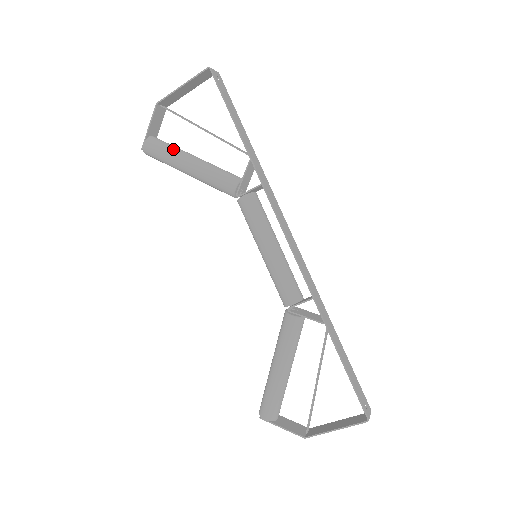
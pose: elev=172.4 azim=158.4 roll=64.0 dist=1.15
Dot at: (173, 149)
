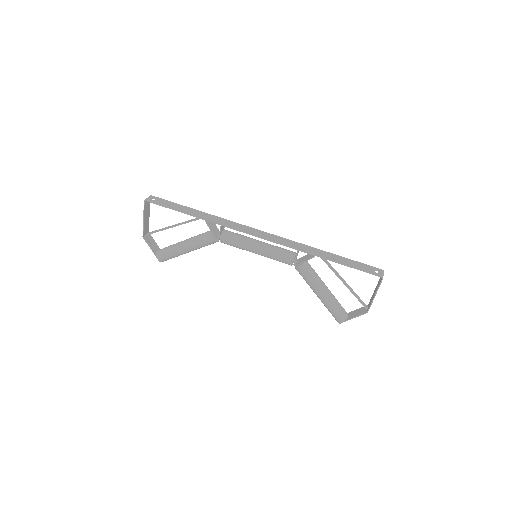
Dot at: (171, 248)
